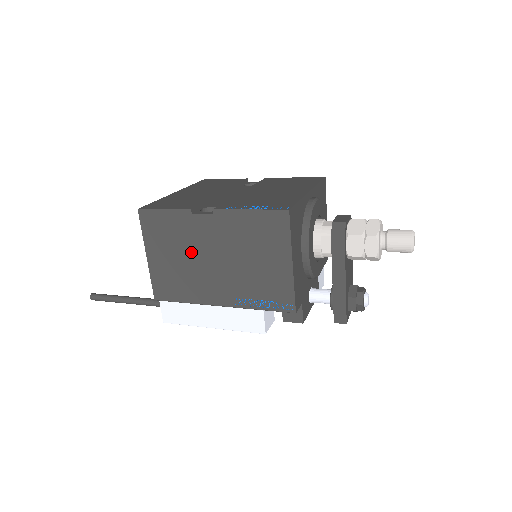
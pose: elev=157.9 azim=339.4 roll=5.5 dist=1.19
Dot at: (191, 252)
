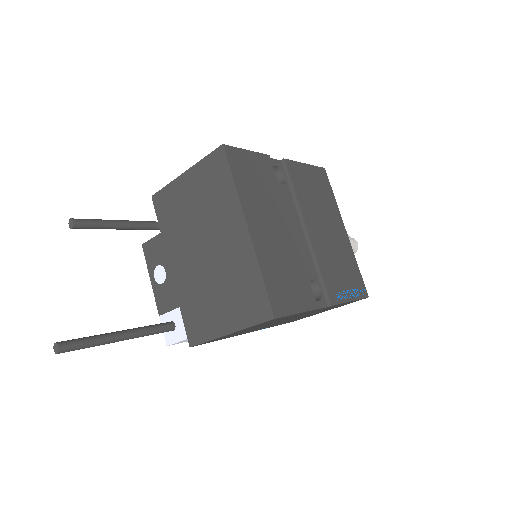
Dot at: occluded
